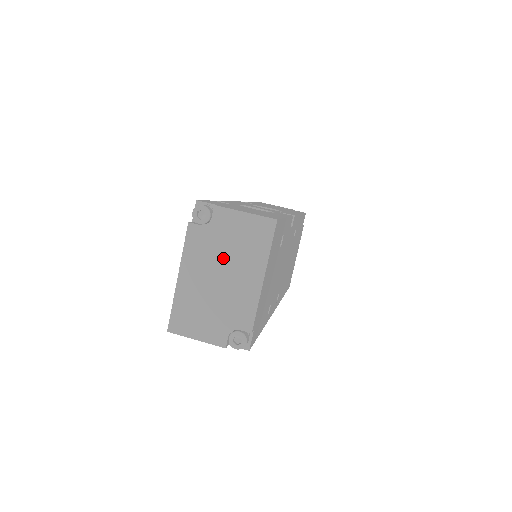
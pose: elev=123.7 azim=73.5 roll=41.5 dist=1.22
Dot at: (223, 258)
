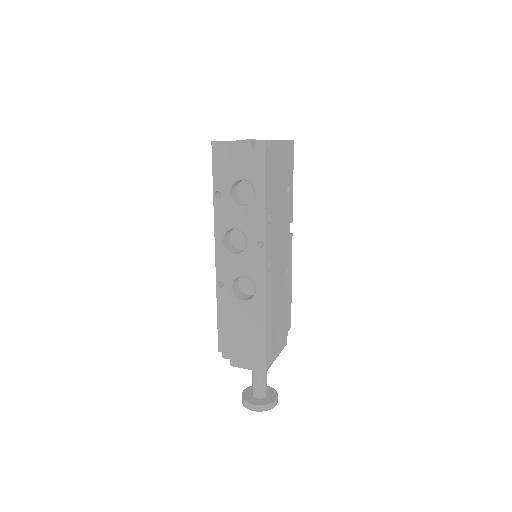
Dot at: occluded
